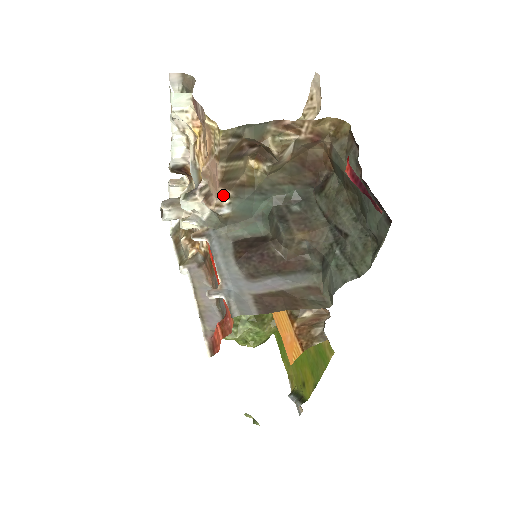
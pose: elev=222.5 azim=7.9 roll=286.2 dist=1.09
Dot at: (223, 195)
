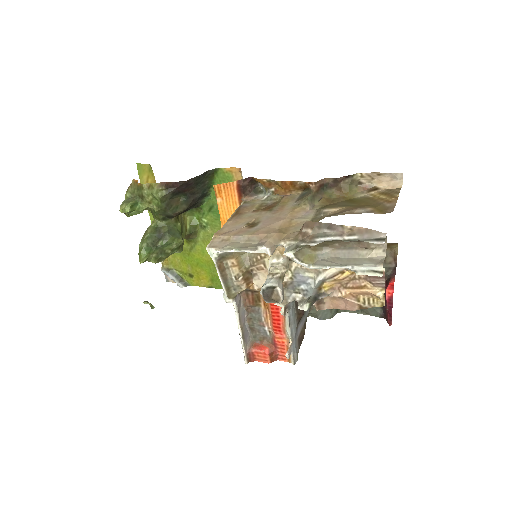
Dot at: occluded
